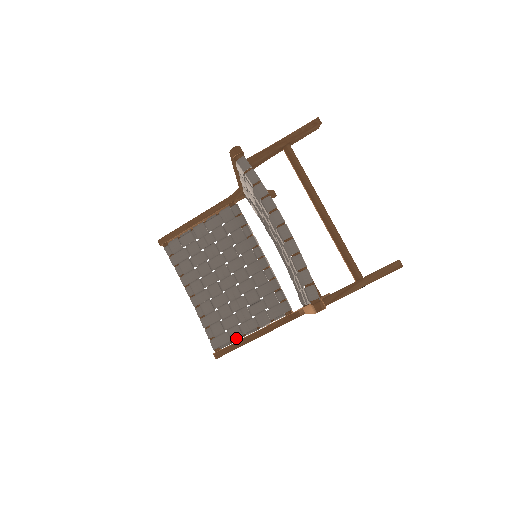
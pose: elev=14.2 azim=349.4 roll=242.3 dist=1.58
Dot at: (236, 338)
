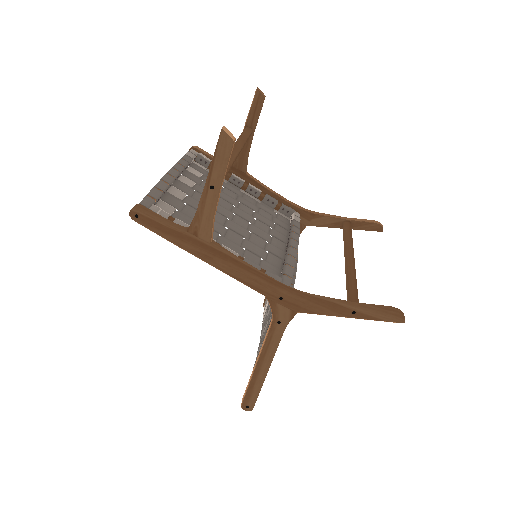
Dot at: occluded
